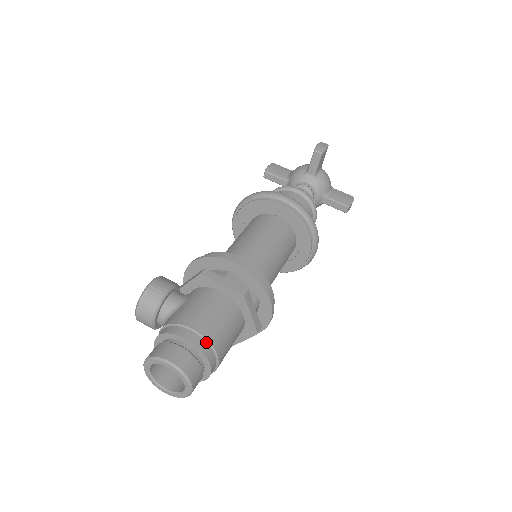
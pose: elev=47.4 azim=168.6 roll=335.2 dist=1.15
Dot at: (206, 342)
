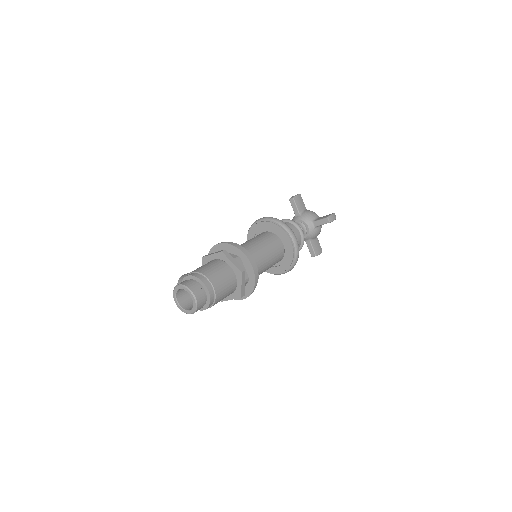
Dot at: (200, 274)
